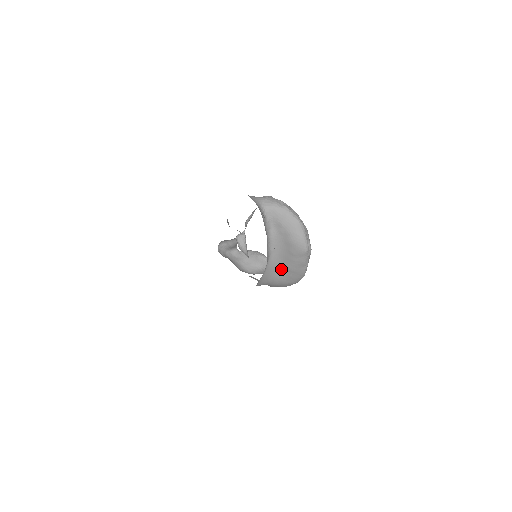
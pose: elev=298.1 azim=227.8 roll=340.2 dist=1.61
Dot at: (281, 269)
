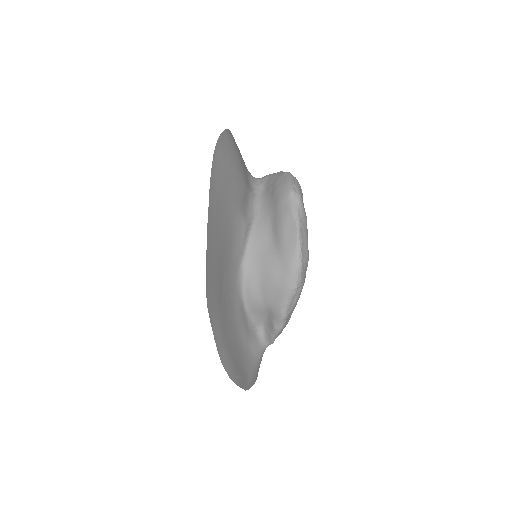
Dot at: (271, 241)
